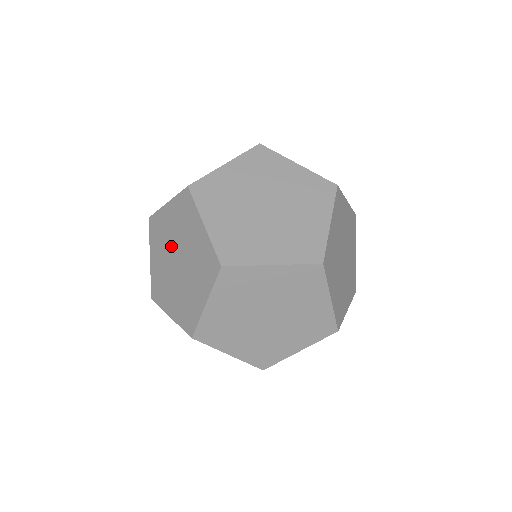
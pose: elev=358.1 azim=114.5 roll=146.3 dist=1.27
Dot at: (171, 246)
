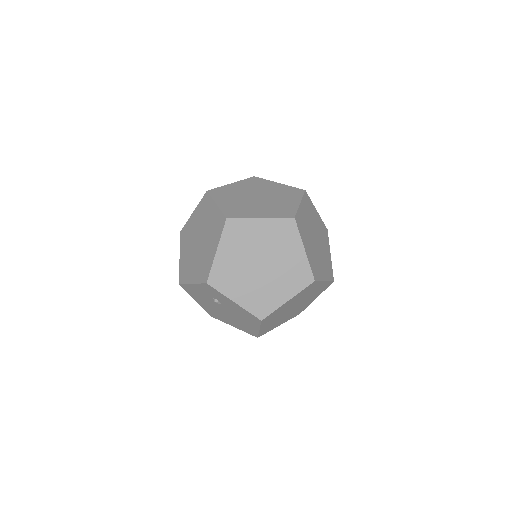
Dot at: (195, 235)
